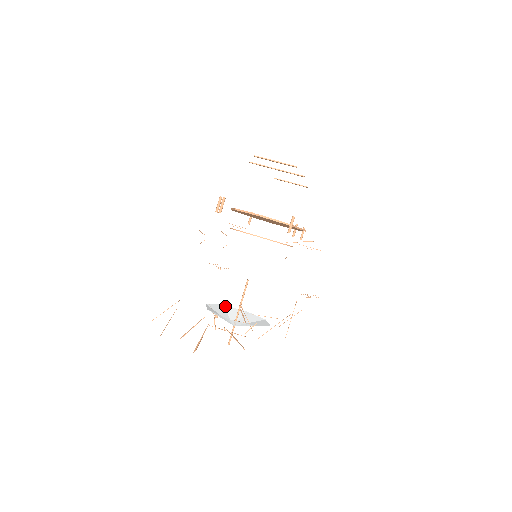
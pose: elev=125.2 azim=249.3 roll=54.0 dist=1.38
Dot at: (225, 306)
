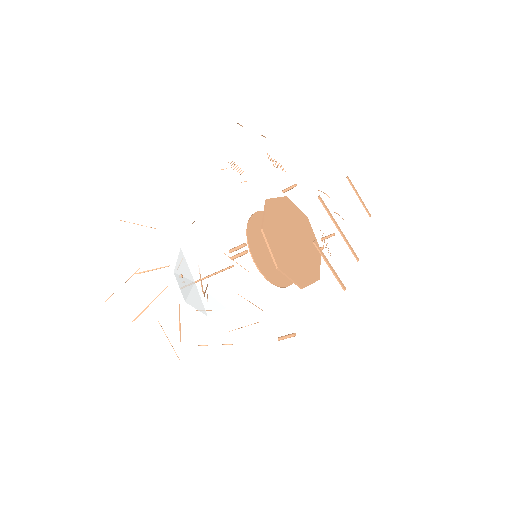
Dot at: (202, 246)
